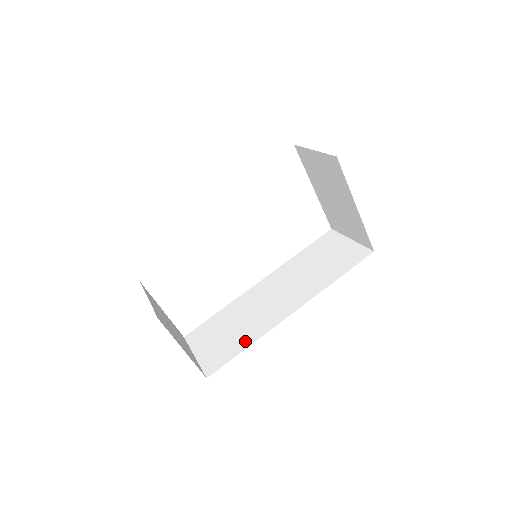
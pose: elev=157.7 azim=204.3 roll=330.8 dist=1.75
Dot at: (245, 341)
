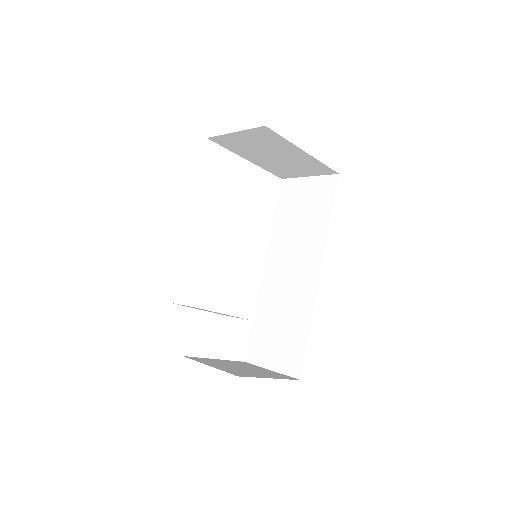
Dot at: (303, 327)
